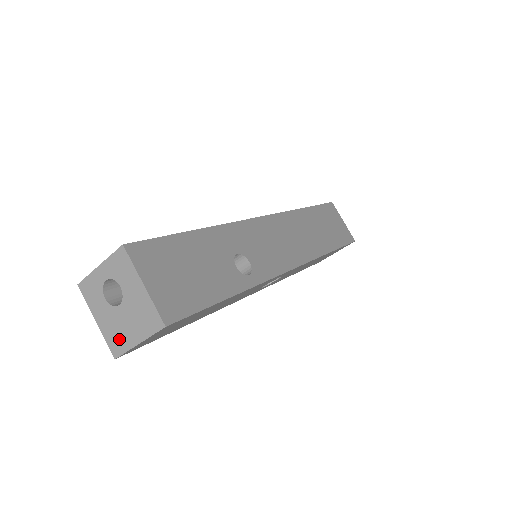
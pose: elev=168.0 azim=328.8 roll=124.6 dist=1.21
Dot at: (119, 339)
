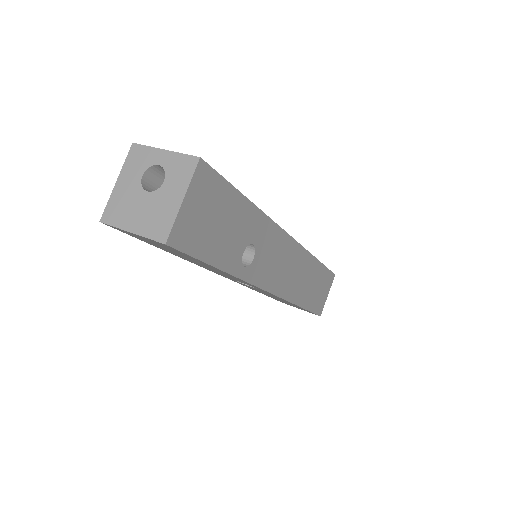
Dot at: (120, 213)
